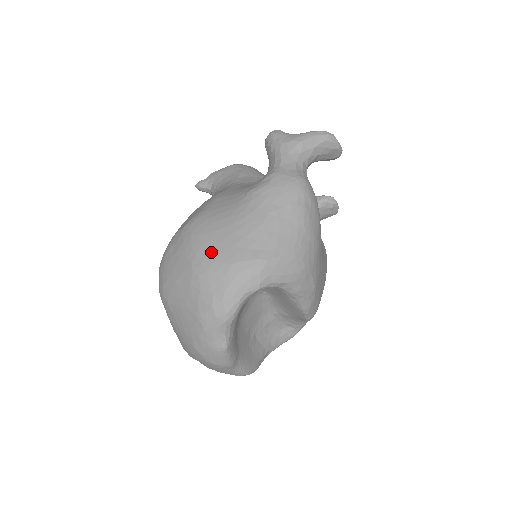
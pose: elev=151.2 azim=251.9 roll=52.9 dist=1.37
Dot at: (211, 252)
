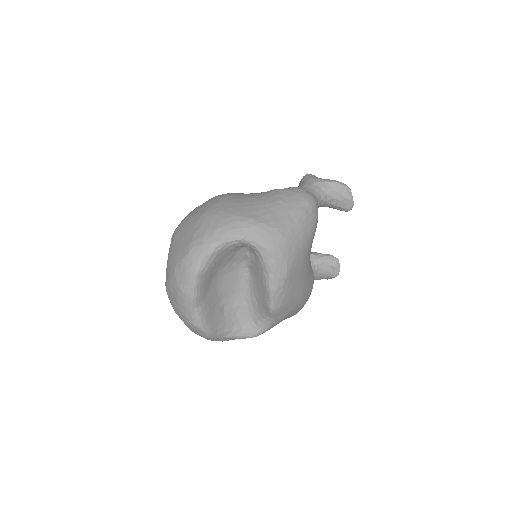
Dot at: (224, 206)
